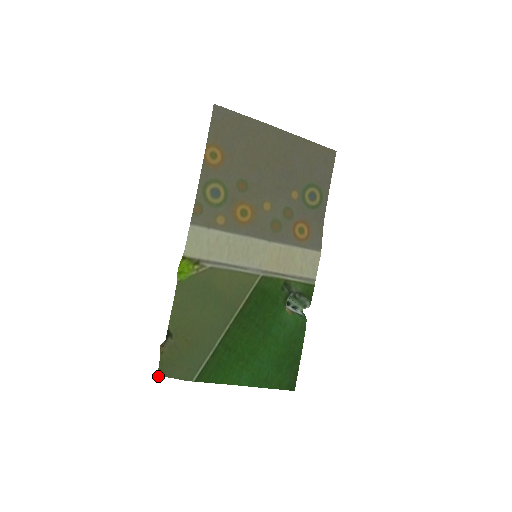
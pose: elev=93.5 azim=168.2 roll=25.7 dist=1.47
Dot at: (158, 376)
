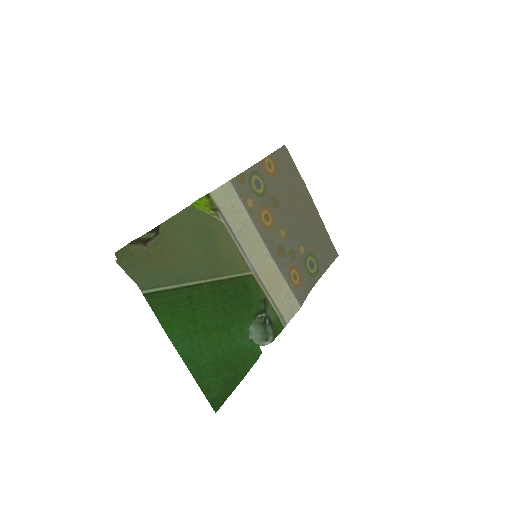
Dot at: (116, 254)
